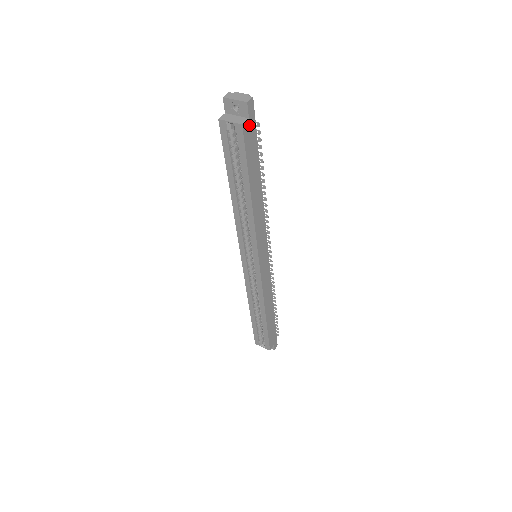
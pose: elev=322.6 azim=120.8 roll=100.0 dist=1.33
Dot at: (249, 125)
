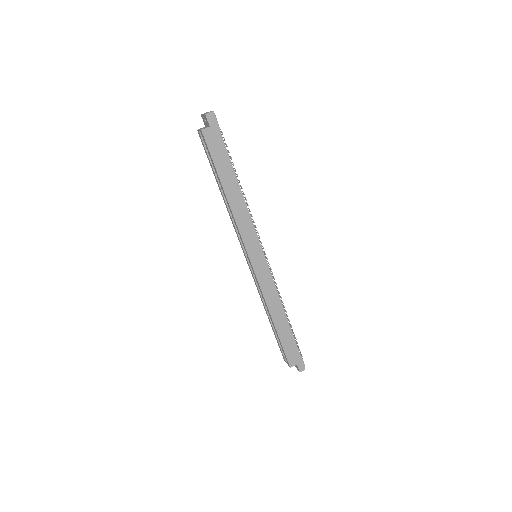
Dot at: (211, 132)
